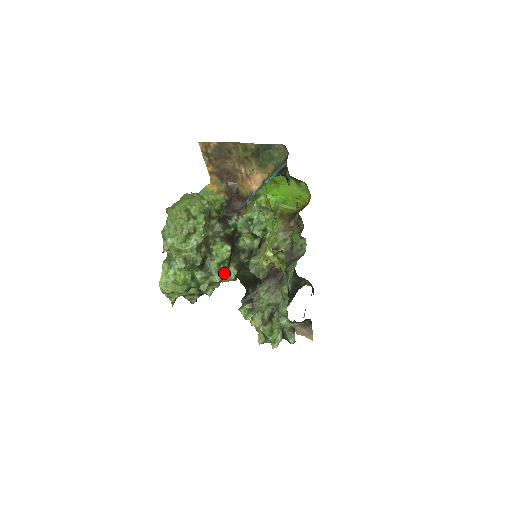
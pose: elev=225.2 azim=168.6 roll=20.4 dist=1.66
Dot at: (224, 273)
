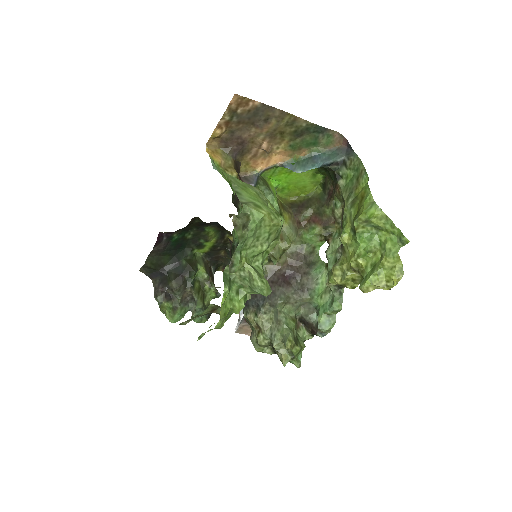
Dot at: occluded
